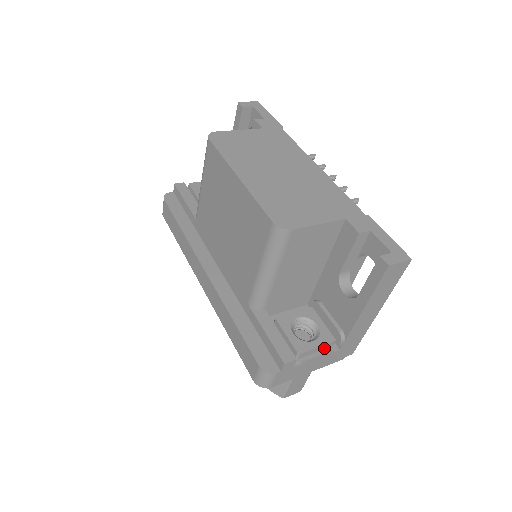
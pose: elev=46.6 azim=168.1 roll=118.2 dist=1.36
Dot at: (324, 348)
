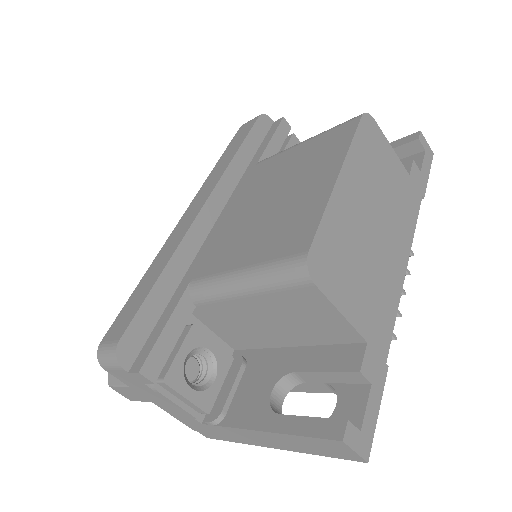
Dot at: (191, 405)
